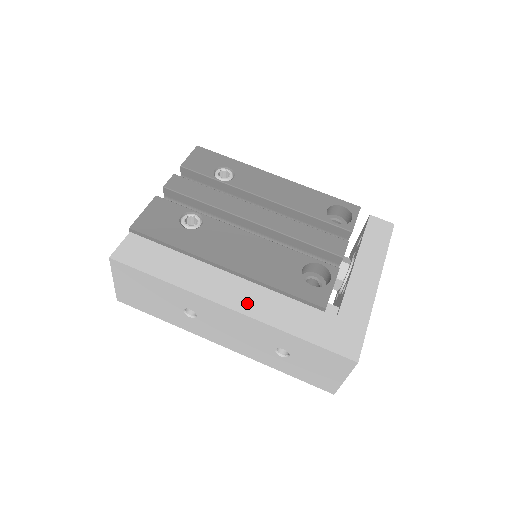
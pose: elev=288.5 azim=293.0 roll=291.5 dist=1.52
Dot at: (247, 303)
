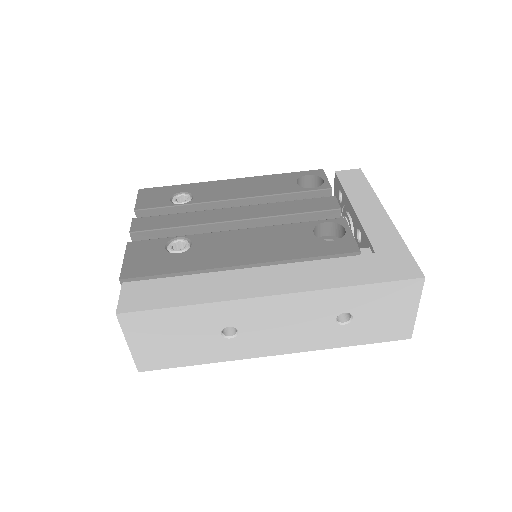
Dot at: (286, 283)
